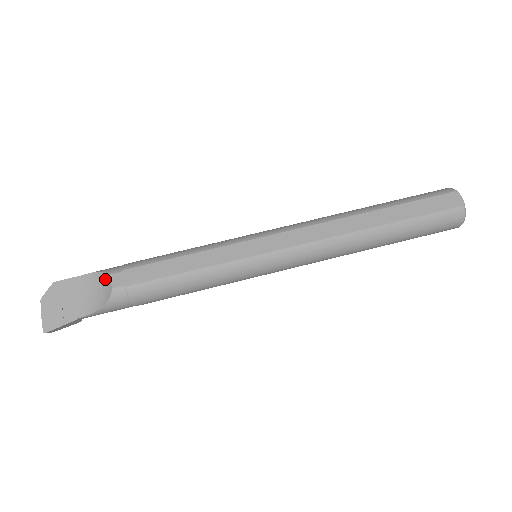
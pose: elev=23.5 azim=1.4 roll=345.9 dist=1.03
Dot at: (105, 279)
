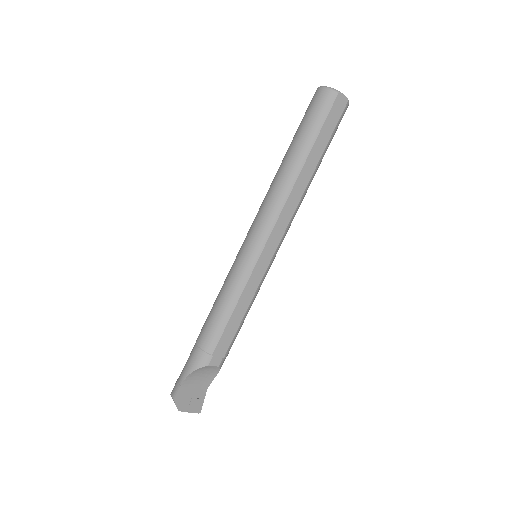
Dot at: (206, 368)
